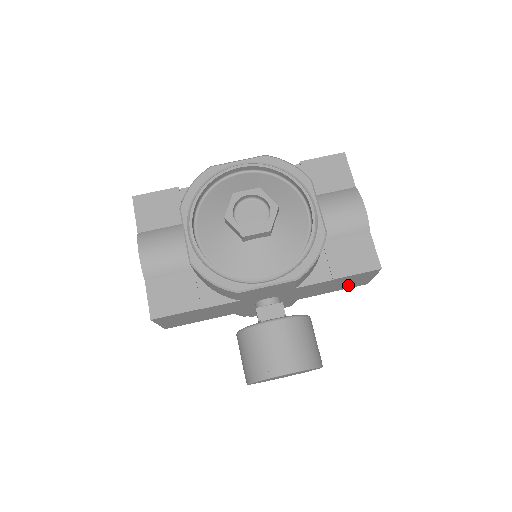
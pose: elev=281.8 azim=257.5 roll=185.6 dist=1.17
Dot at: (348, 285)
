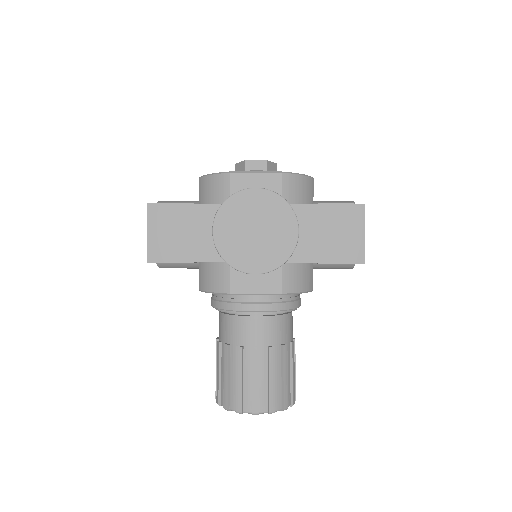
Dot at: (340, 248)
